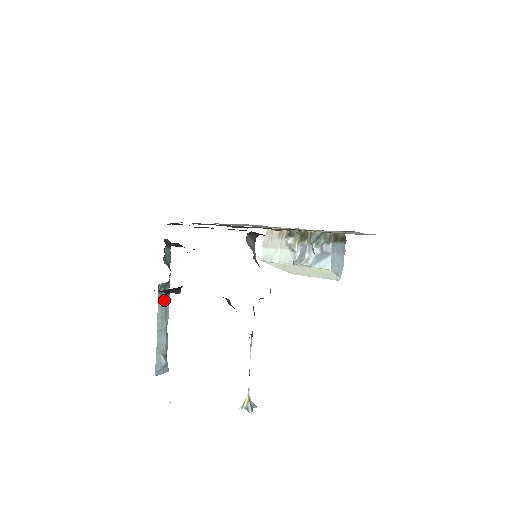
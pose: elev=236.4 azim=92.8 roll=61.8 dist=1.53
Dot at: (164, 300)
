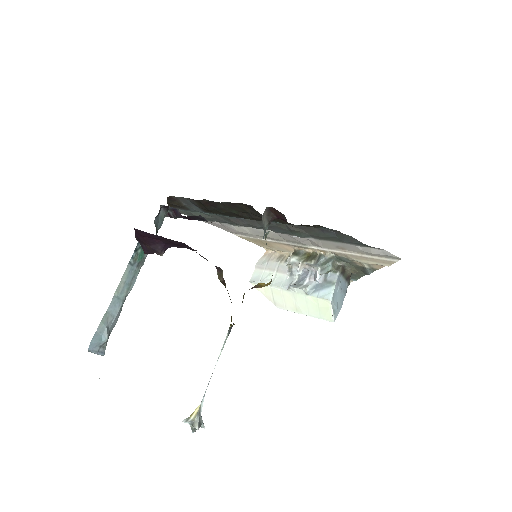
Dot at: (136, 265)
